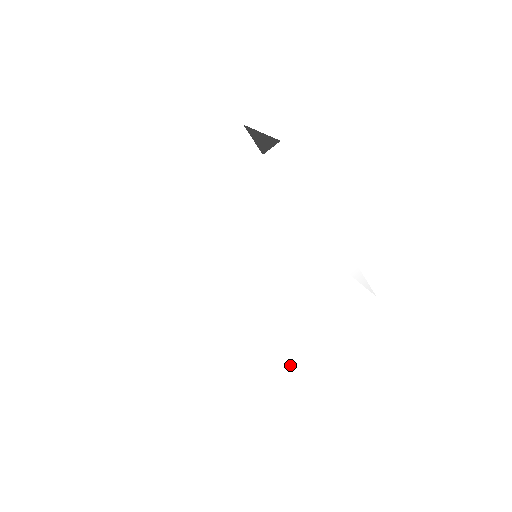
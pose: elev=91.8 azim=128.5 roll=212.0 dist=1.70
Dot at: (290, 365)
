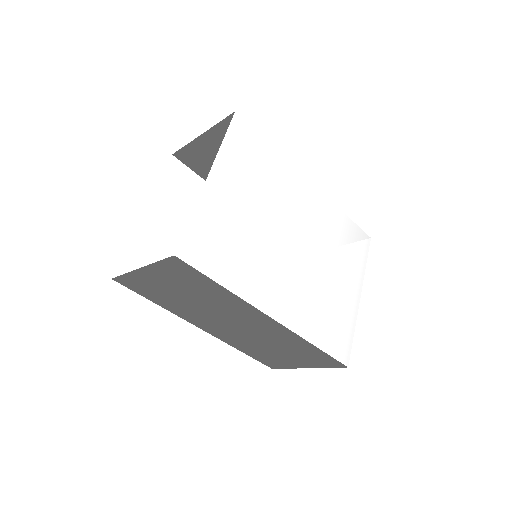
Dot at: (352, 337)
